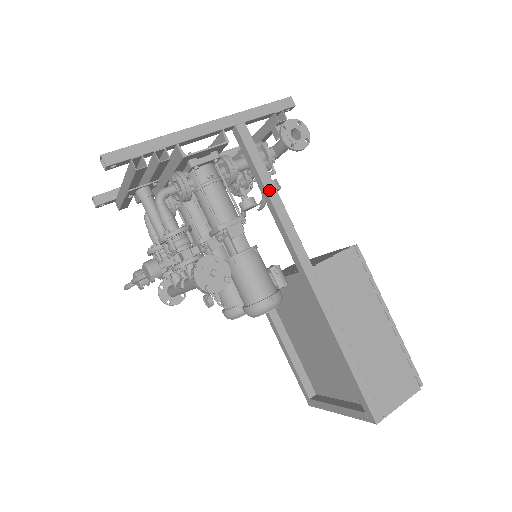
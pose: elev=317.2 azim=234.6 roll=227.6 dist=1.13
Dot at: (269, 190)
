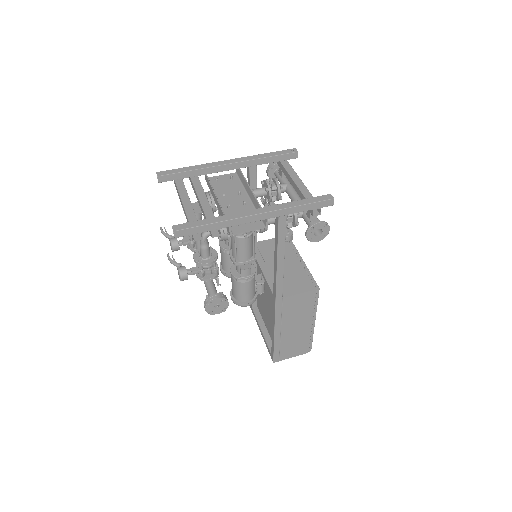
Dot at: (279, 257)
